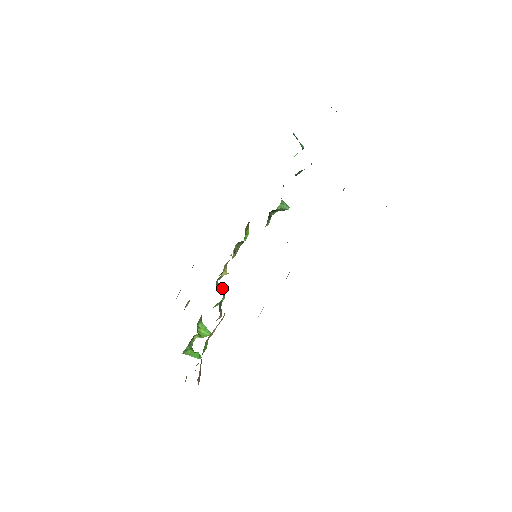
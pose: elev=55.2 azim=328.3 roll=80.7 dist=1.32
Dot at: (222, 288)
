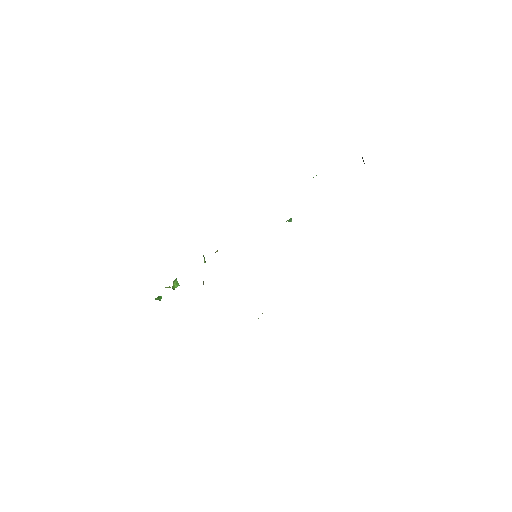
Dot at: occluded
